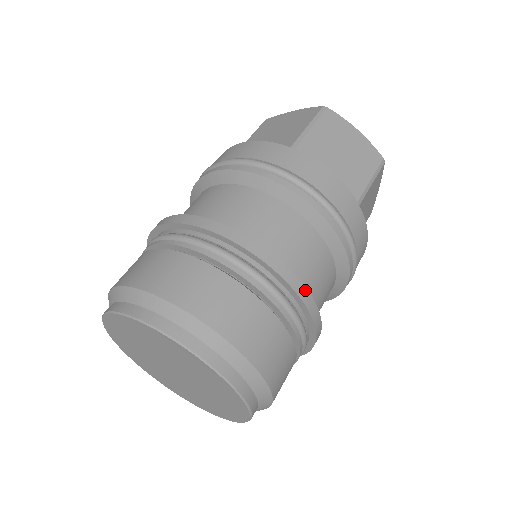
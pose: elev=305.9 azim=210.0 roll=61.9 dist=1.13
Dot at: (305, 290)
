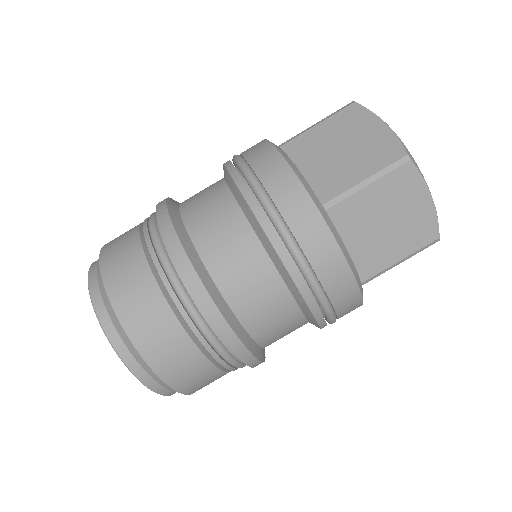
Dot at: (249, 354)
